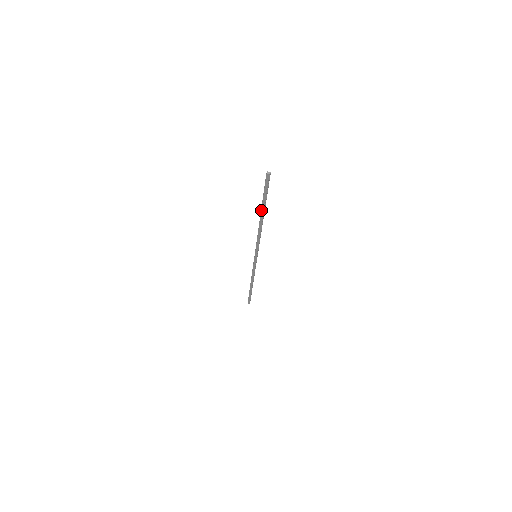
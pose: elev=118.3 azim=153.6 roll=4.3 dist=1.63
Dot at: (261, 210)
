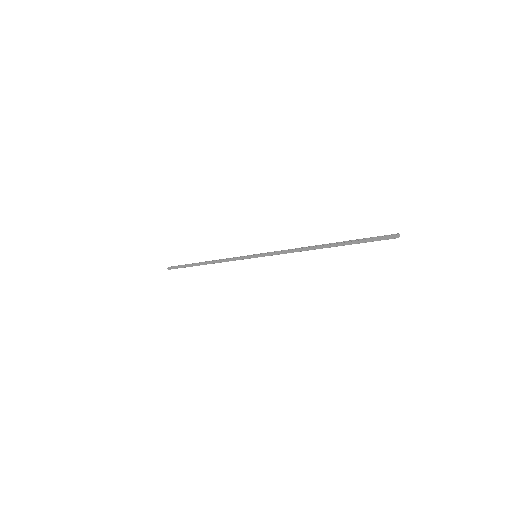
Dot at: (336, 243)
